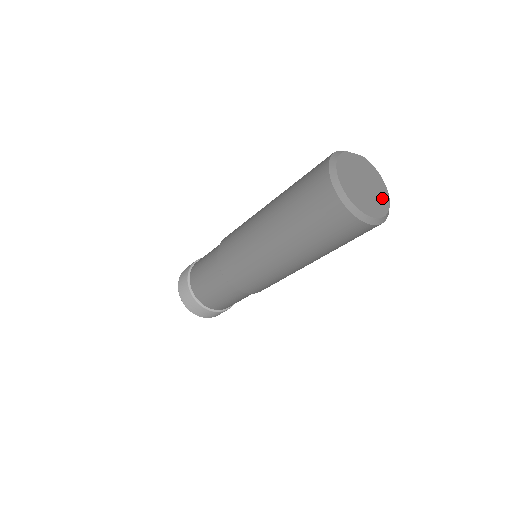
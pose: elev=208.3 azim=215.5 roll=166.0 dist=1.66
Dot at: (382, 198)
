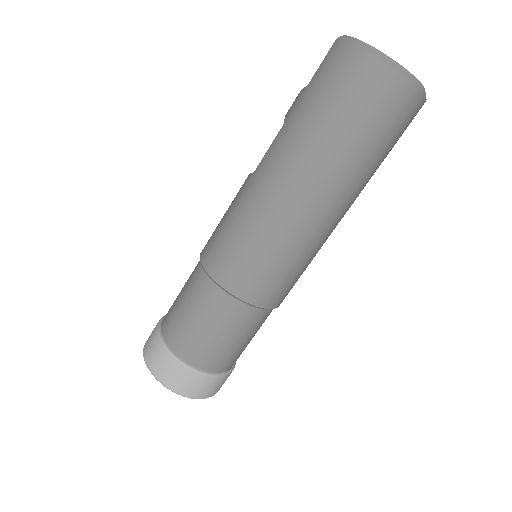
Dot at: occluded
